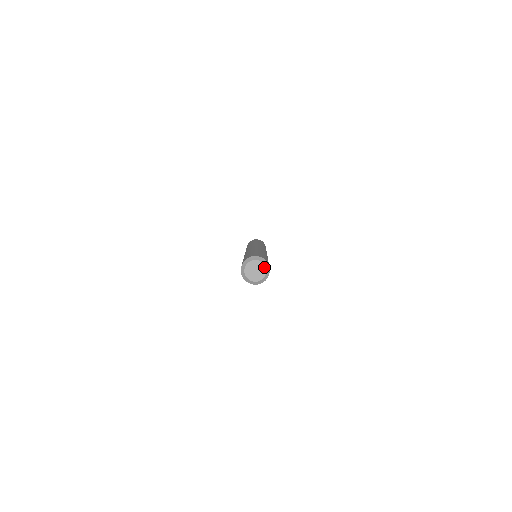
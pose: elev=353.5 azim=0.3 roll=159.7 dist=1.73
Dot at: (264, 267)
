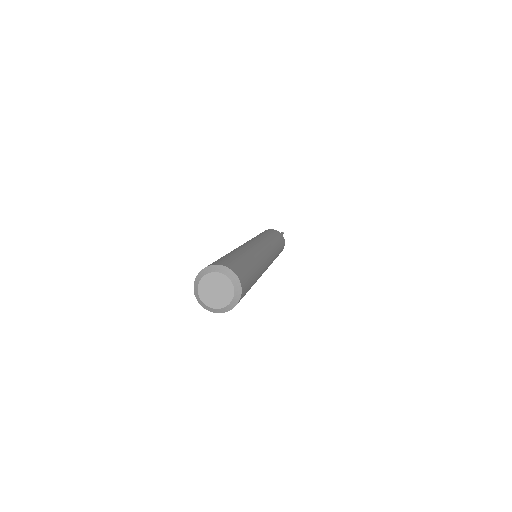
Dot at: (231, 287)
